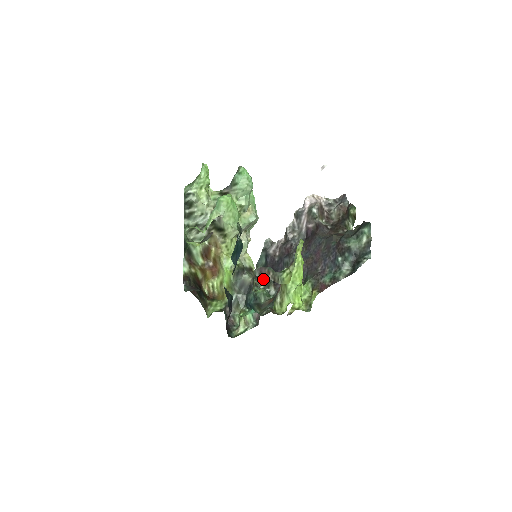
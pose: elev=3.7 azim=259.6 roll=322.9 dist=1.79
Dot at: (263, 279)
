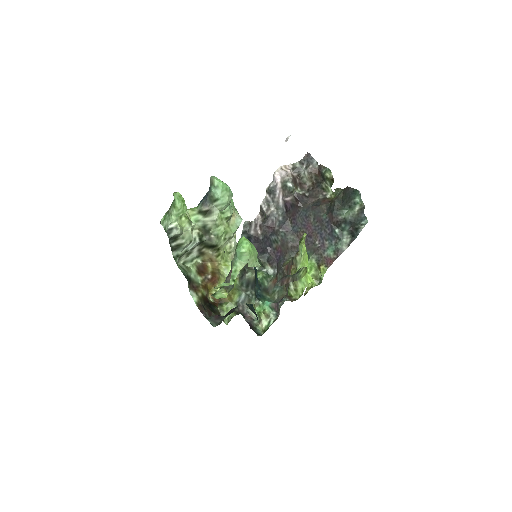
Dot at: occluded
